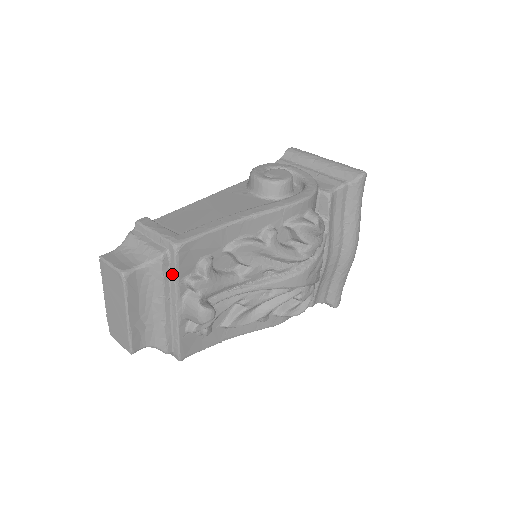
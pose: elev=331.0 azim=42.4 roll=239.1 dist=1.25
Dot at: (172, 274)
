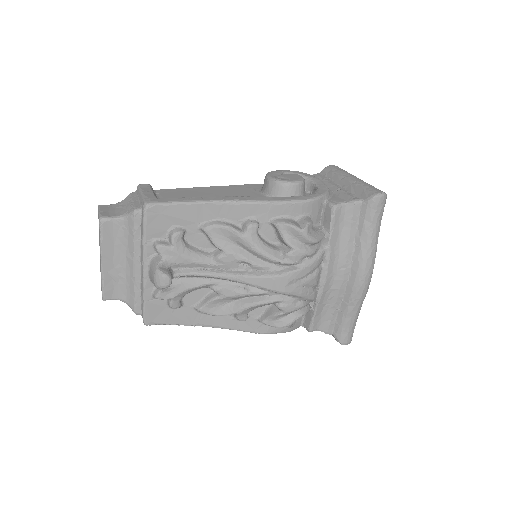
Dot at: (142, 232)
